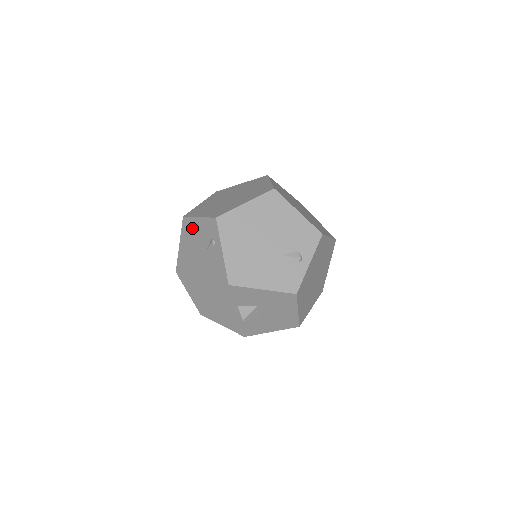
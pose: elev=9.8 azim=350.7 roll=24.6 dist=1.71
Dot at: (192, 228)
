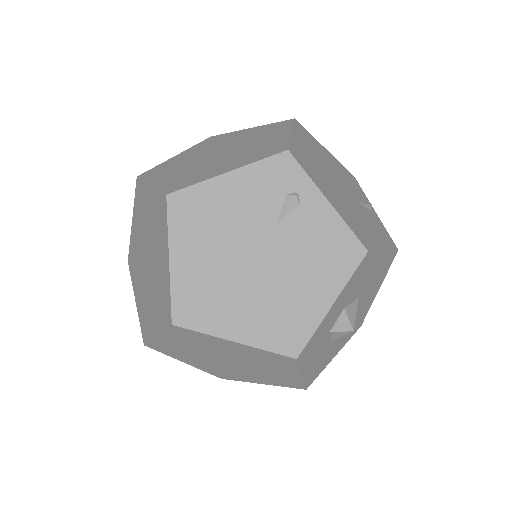
Dot at: (211, 202)
